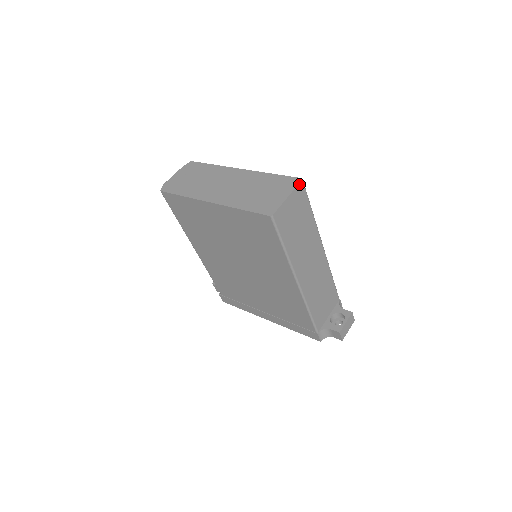
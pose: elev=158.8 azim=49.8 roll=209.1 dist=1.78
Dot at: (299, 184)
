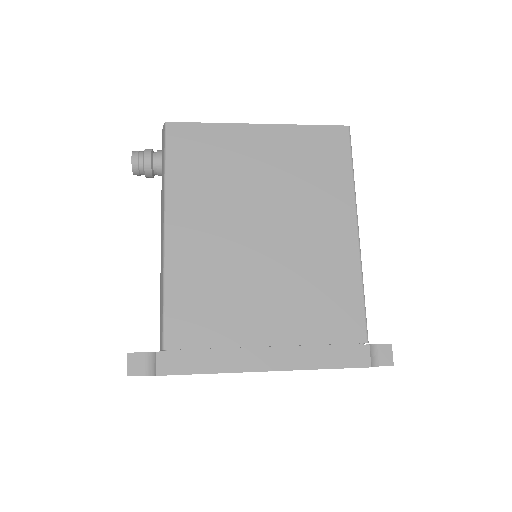
Dot at: occluded
